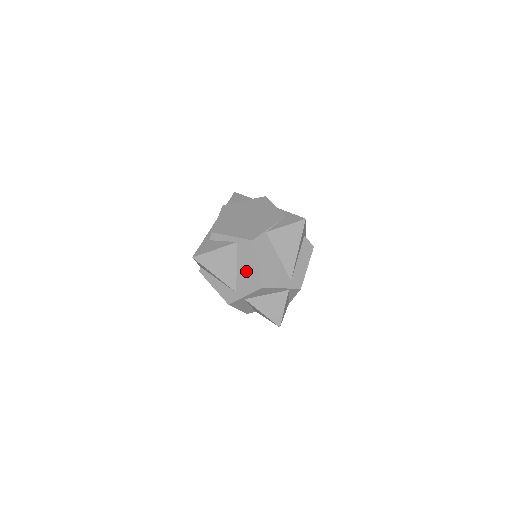
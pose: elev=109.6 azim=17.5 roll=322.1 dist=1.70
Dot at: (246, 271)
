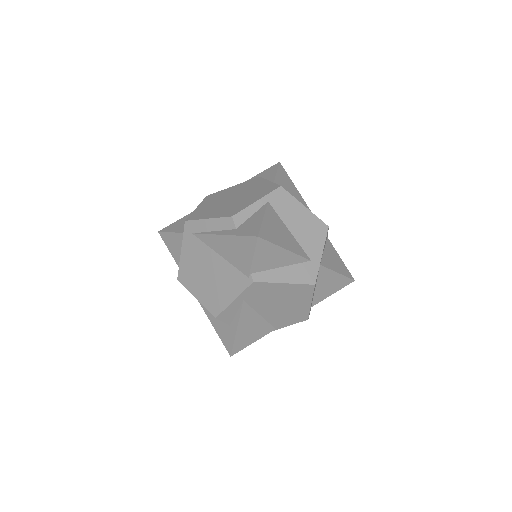
Dot at: (301, 225)
